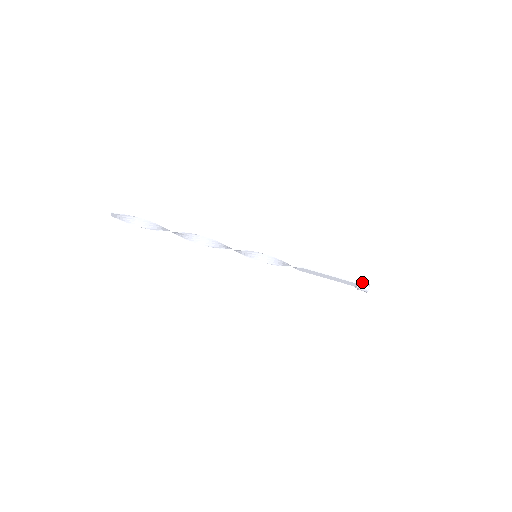
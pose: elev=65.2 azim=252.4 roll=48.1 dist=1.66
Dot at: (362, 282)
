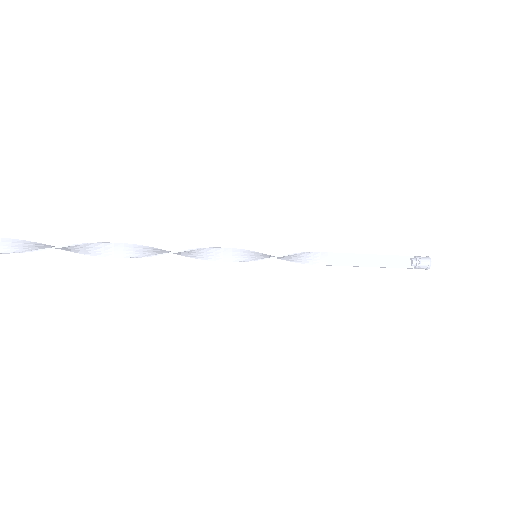
Dot at: (420, 265)
